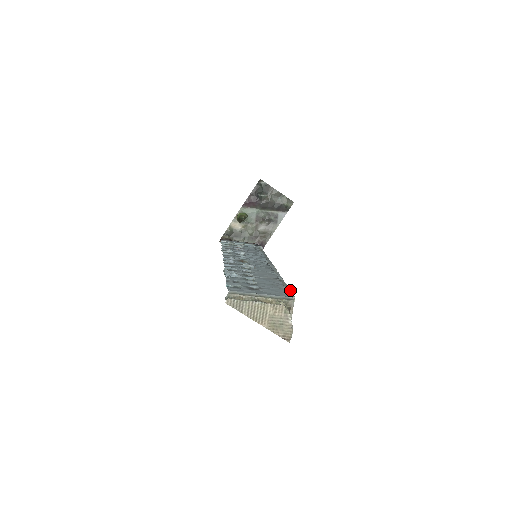
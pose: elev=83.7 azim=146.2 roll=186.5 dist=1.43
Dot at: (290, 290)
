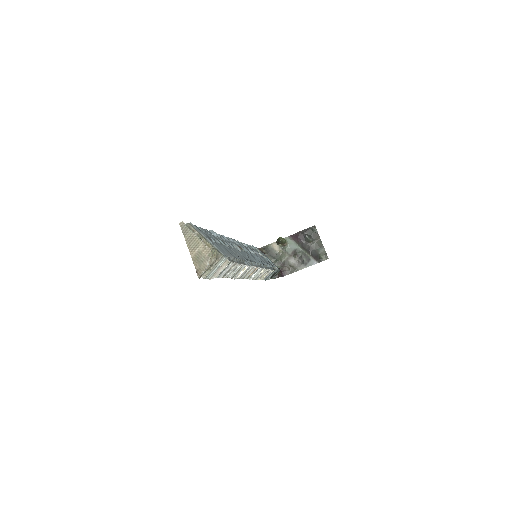
Dot at: (236, 263)
